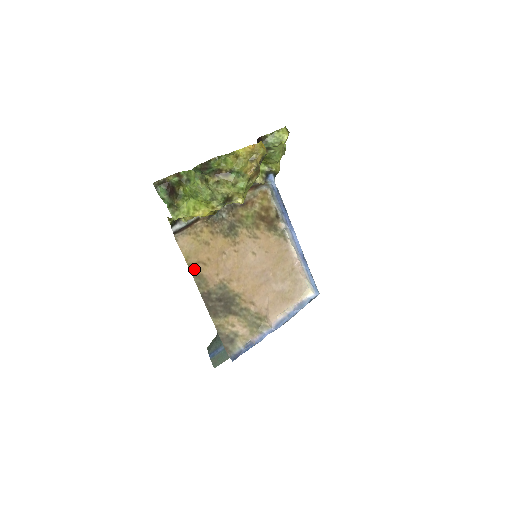
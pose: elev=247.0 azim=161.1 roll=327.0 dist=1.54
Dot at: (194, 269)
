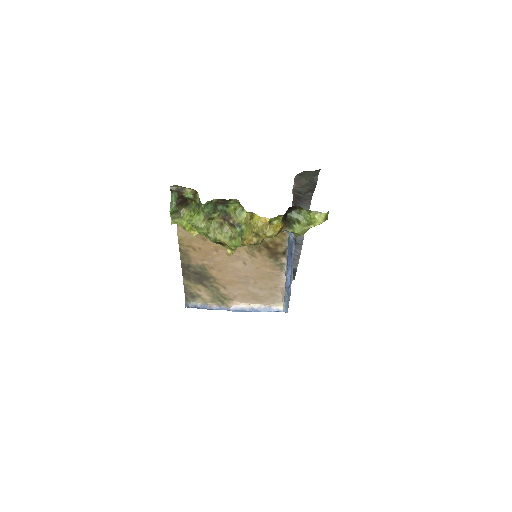
Dot at: (183, 248)
